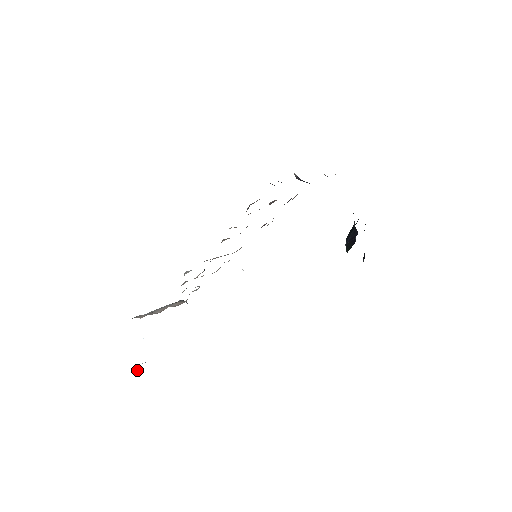
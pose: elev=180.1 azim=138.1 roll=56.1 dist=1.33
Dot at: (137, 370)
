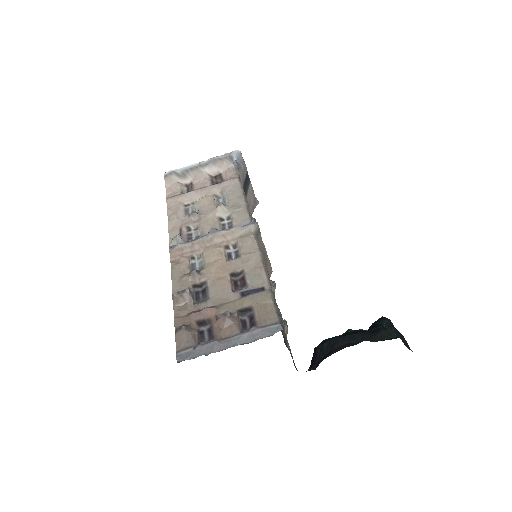
Dot at: occluded
